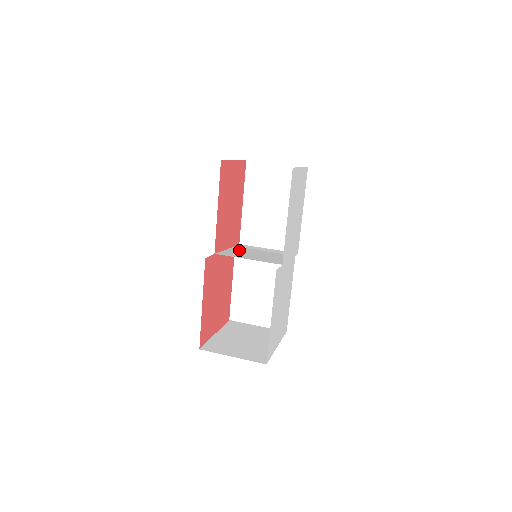
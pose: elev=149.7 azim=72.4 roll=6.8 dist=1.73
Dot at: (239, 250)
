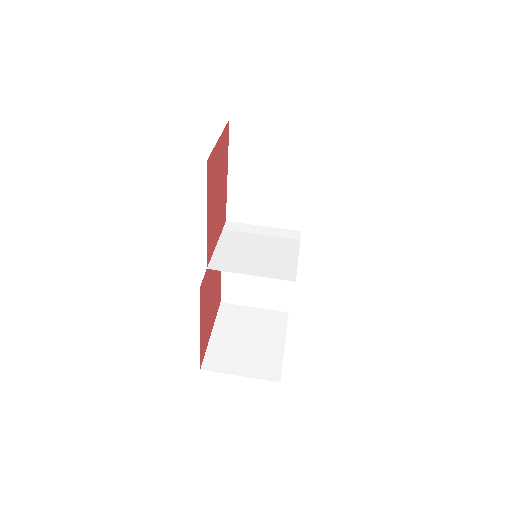
Dot at: (231, 243)
